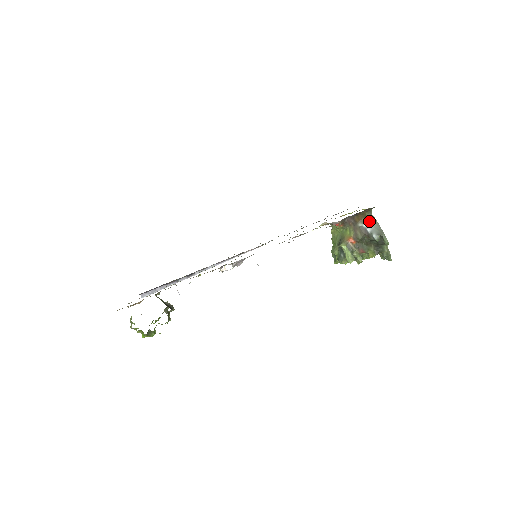
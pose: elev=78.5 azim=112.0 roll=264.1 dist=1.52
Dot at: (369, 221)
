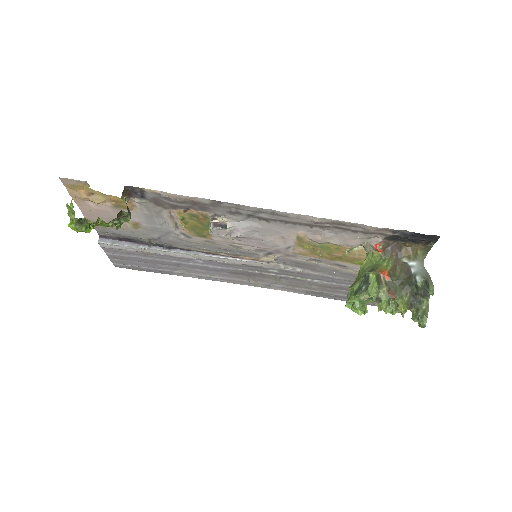
Dot at: (418, 262)
